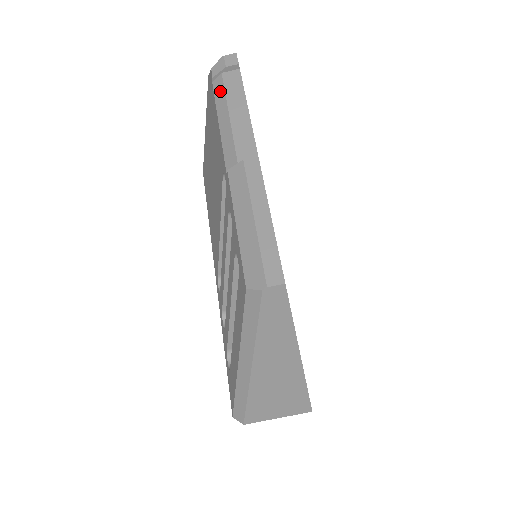
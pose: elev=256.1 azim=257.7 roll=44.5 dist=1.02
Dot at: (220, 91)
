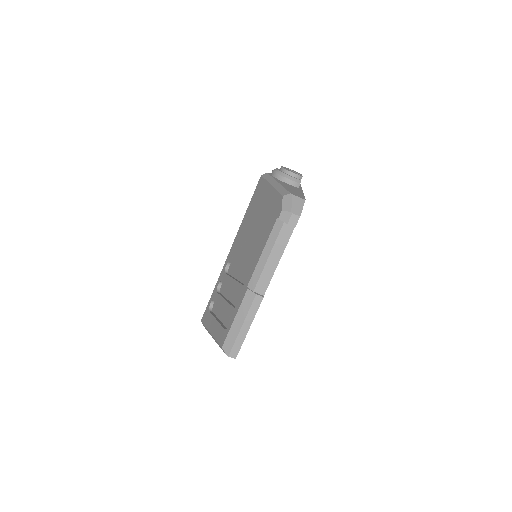
Dot at: (275, 233)
